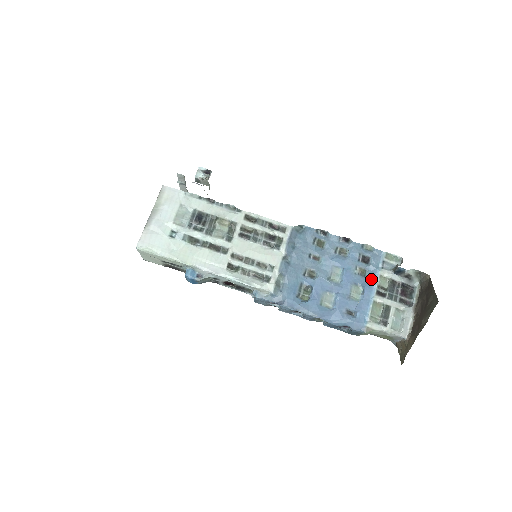
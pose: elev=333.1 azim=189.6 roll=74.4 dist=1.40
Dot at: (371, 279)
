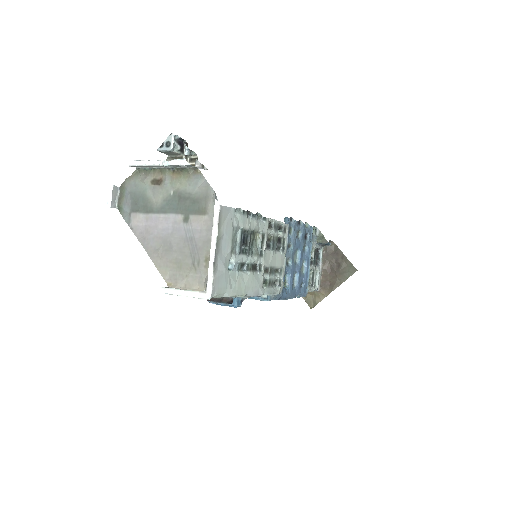
Dot at: (309, 253)
